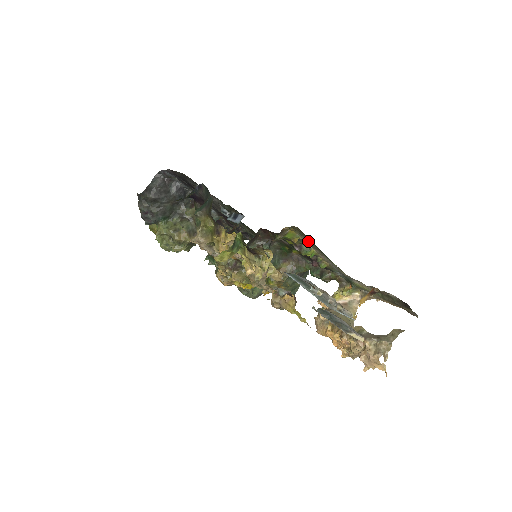
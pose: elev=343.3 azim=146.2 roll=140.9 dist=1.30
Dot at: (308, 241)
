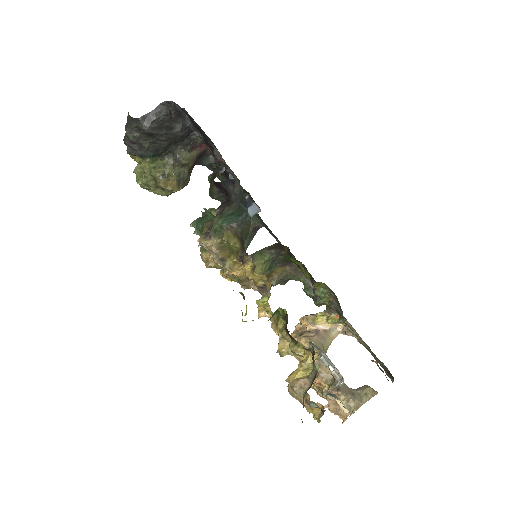
Dot at: (332, 294)
